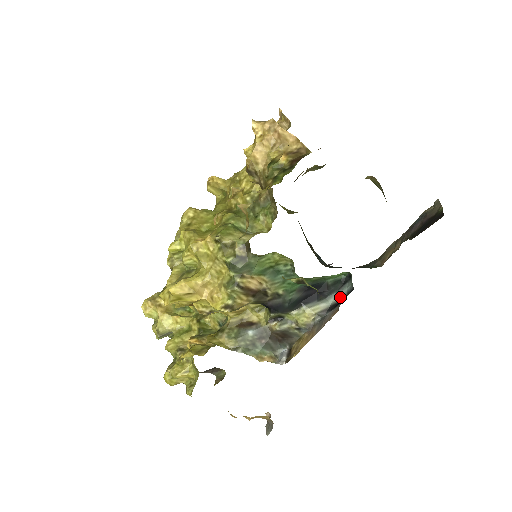
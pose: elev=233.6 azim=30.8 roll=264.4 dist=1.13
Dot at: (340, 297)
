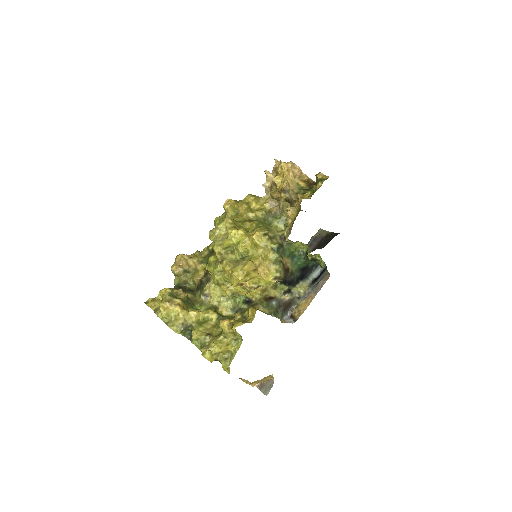
Dot at: (316, 275)
